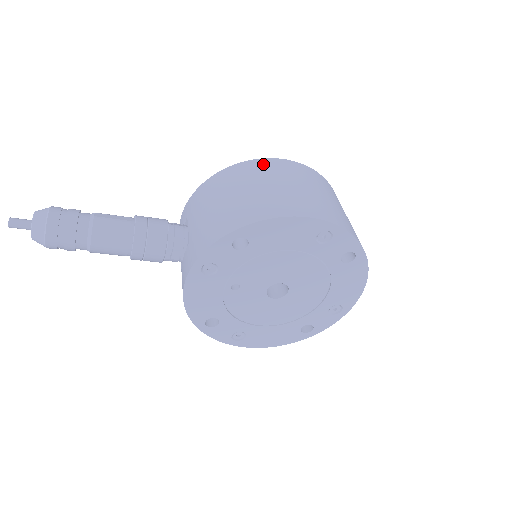
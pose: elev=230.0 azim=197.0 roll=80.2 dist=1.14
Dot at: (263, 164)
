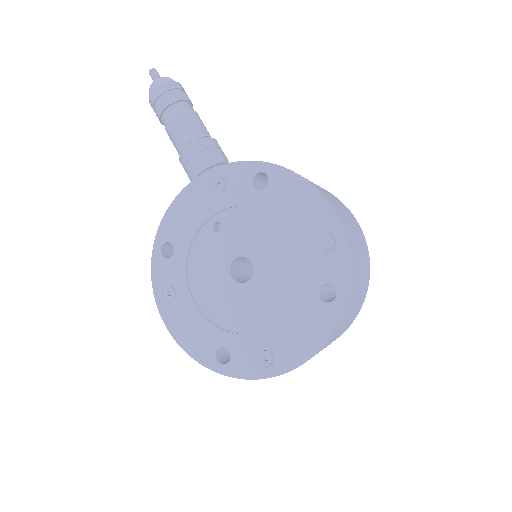
Dot at: occluded
